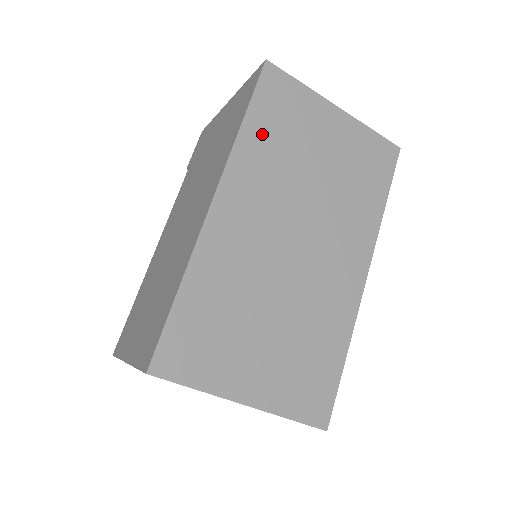
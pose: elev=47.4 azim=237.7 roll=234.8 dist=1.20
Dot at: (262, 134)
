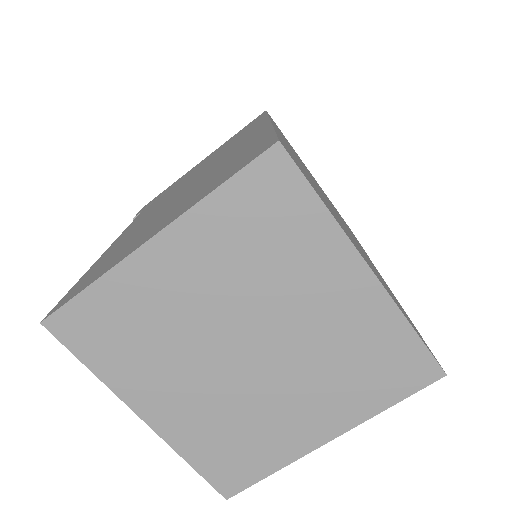
Dot at: occluded
